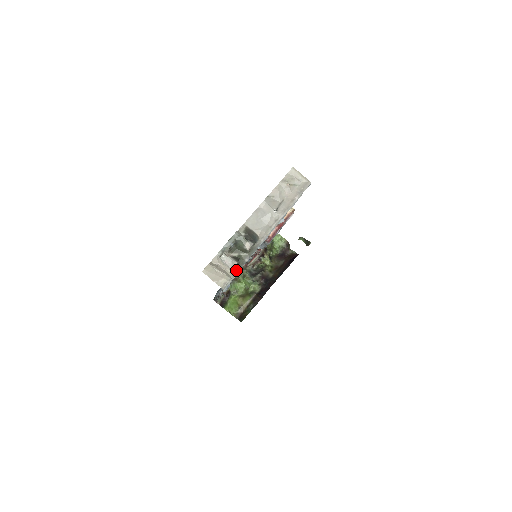
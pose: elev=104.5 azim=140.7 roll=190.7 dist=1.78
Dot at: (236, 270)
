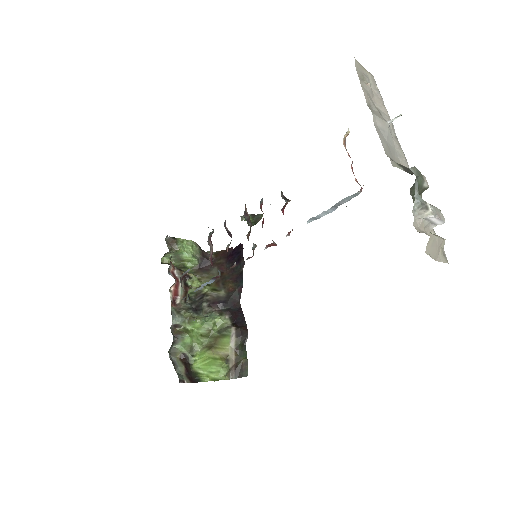
Dot at: (432, 228)
